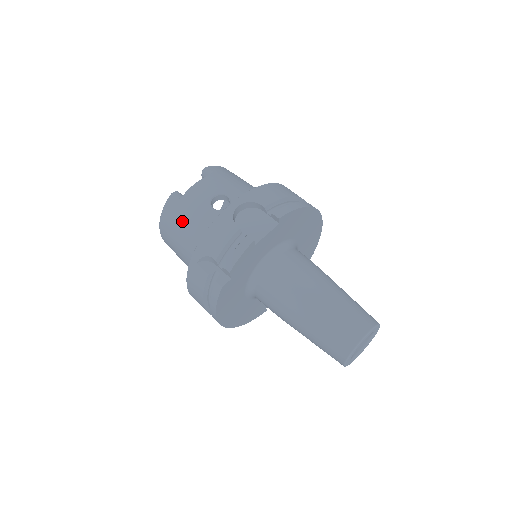
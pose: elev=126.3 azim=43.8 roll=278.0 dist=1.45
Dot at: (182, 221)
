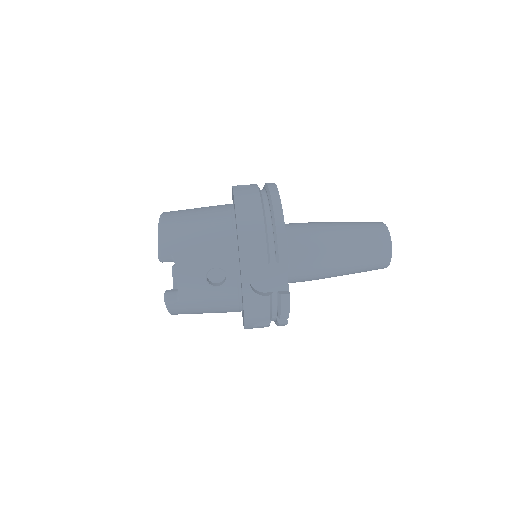
Dot at: (199, 309)
